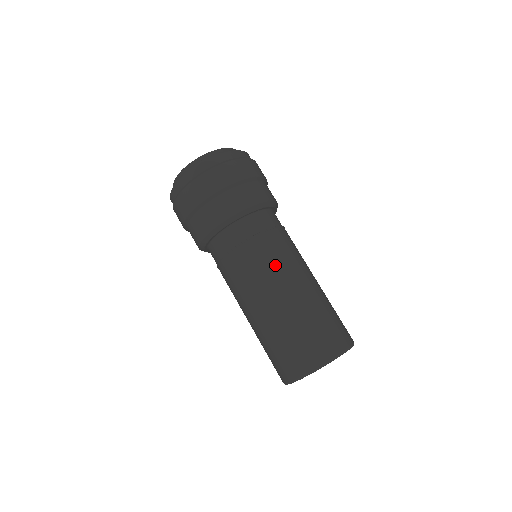
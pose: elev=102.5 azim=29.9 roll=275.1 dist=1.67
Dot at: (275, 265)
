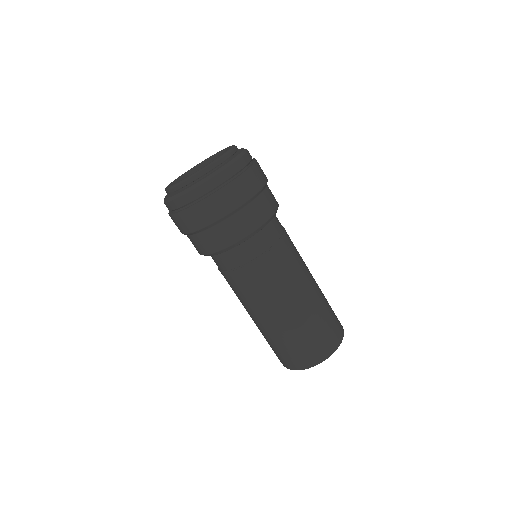
Dot at: (283, 280)
